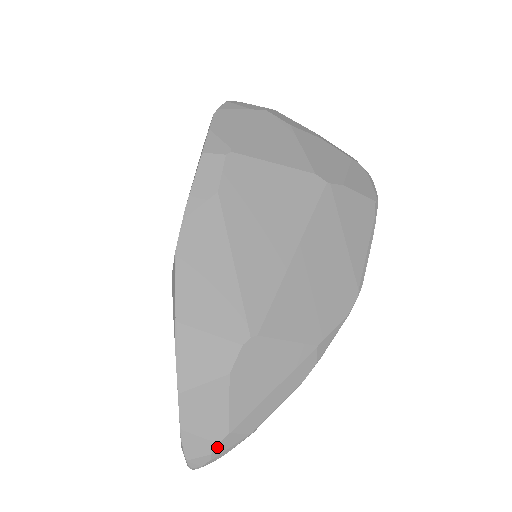
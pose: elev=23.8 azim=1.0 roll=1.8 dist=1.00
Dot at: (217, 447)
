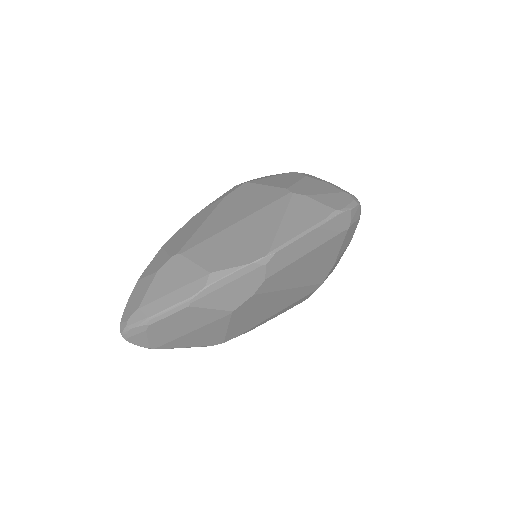
Dot at: (131, 317)
